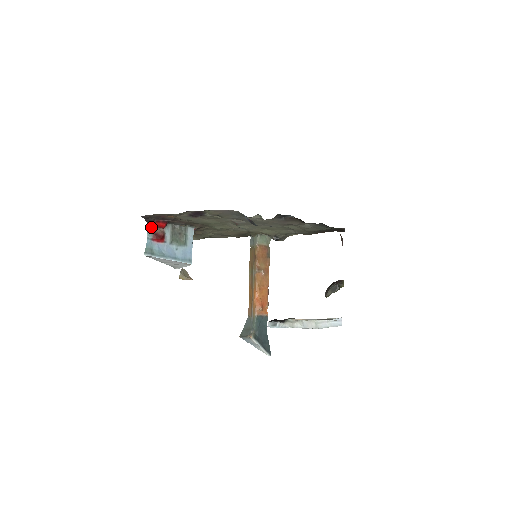
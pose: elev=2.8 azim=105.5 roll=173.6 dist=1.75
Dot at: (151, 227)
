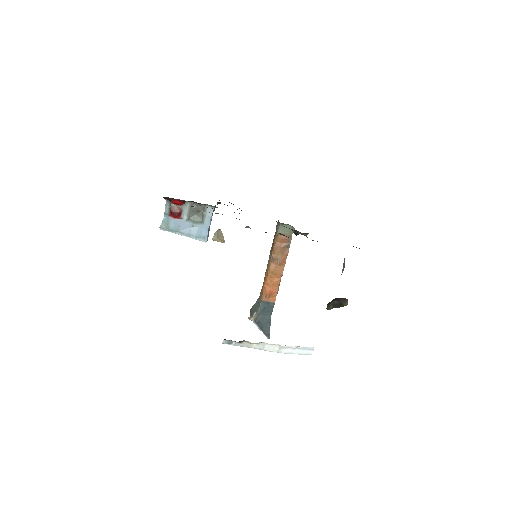
Dot at: (169, 203)
